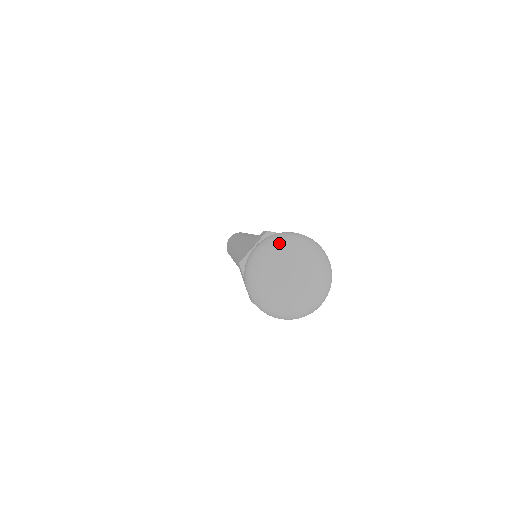
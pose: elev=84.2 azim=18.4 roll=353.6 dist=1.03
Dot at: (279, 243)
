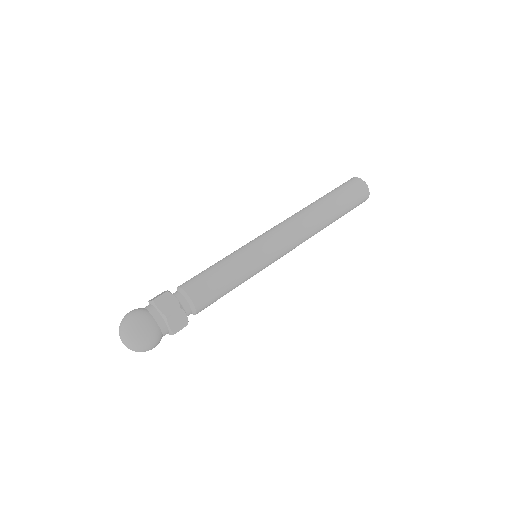
Dot at: (123, 323)
